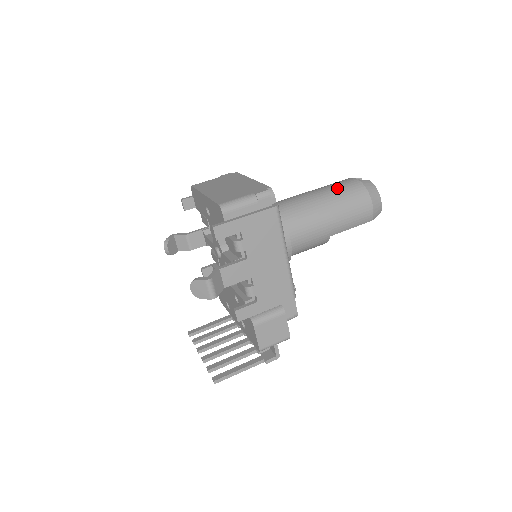
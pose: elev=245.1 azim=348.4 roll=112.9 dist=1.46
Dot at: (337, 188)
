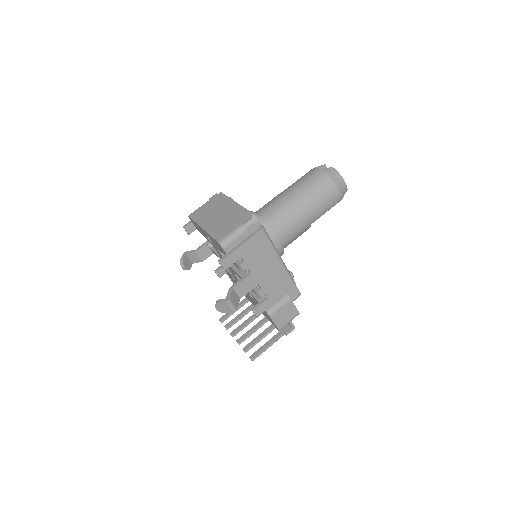
Dot at: (306, 184)
